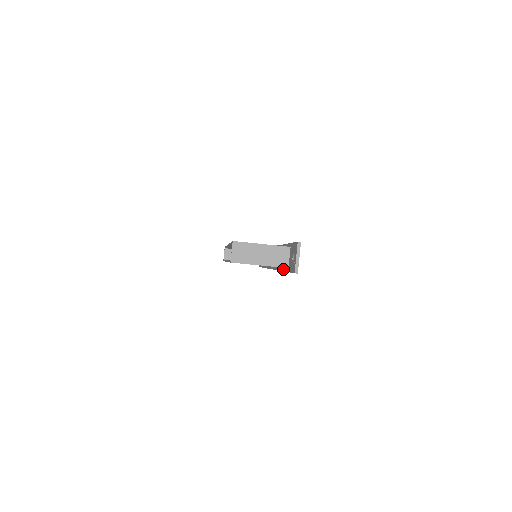
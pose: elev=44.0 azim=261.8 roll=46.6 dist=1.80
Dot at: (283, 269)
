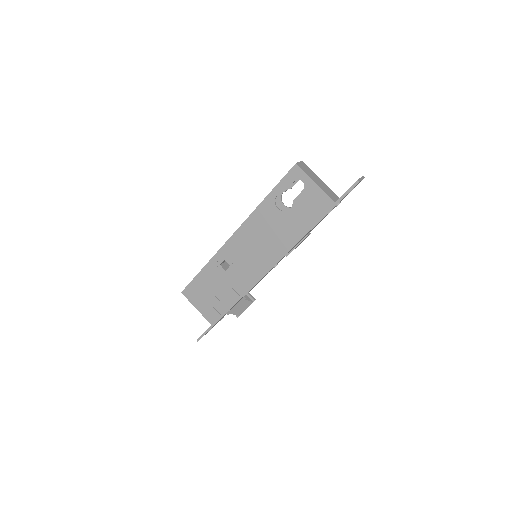
Dot at: (315, 221)
